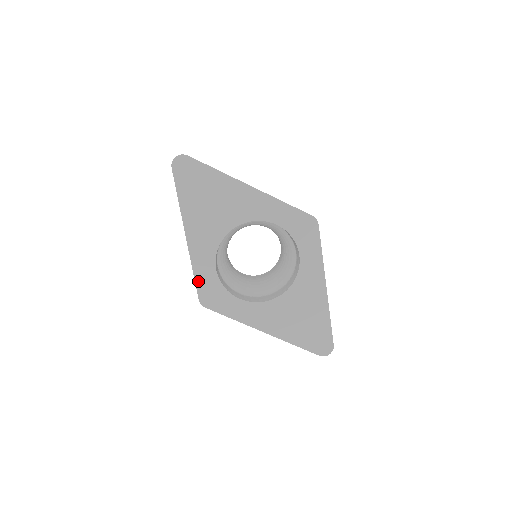
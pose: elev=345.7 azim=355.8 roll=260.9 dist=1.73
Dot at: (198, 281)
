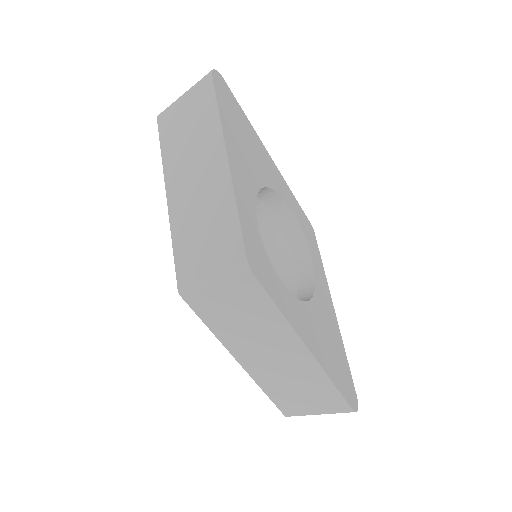
Dot at: (243, 227)
